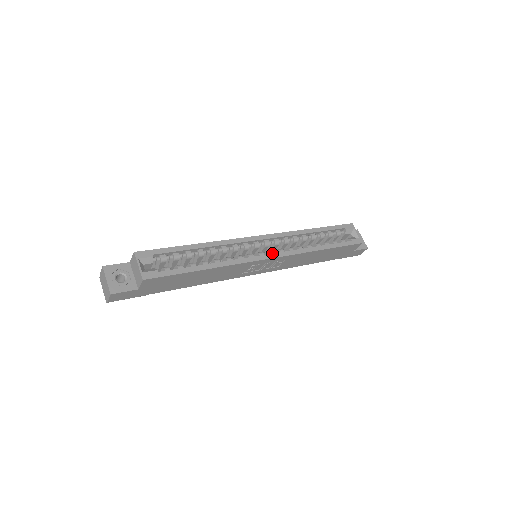
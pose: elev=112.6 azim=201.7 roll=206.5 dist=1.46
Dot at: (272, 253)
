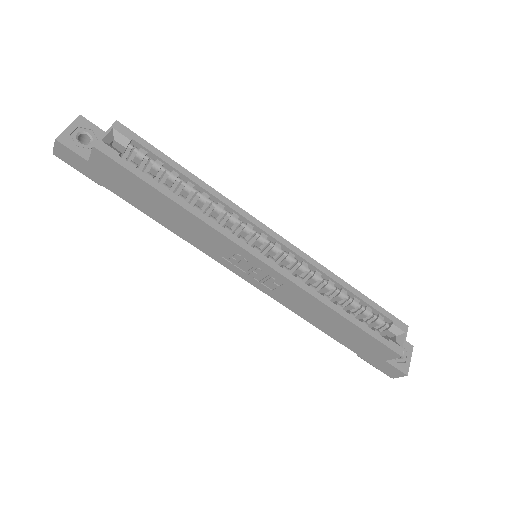
Dot at: (272, 260)
